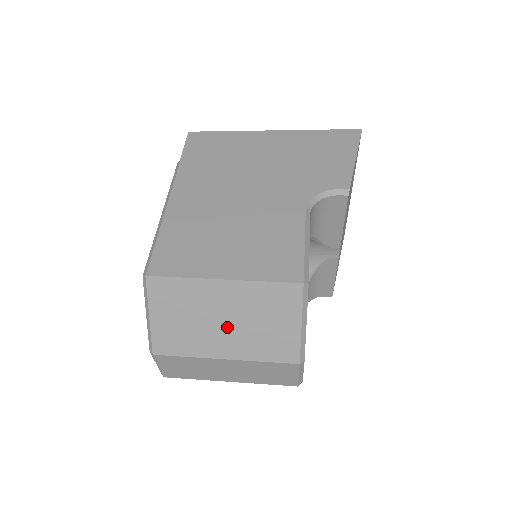
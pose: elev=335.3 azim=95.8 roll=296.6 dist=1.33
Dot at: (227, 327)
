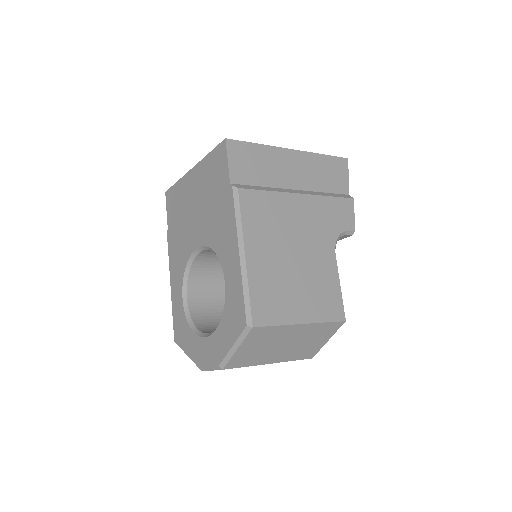
Dot at: (285, 347)
